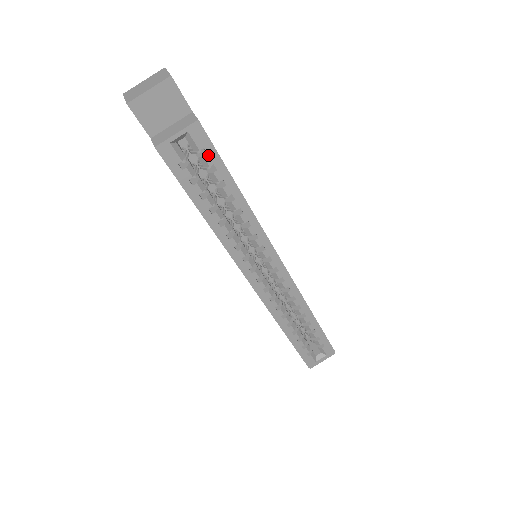
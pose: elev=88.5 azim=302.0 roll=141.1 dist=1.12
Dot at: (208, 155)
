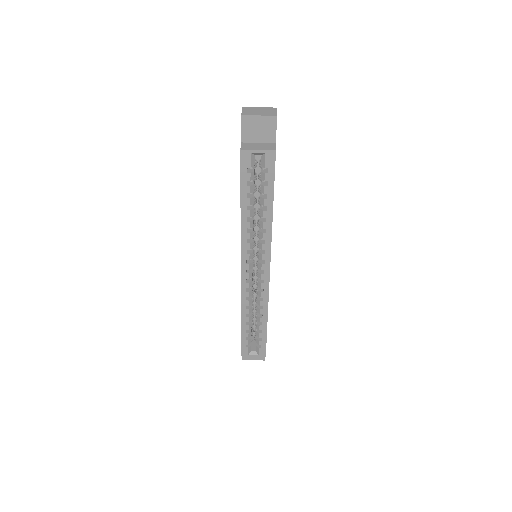
Dot at: (268, 174)
